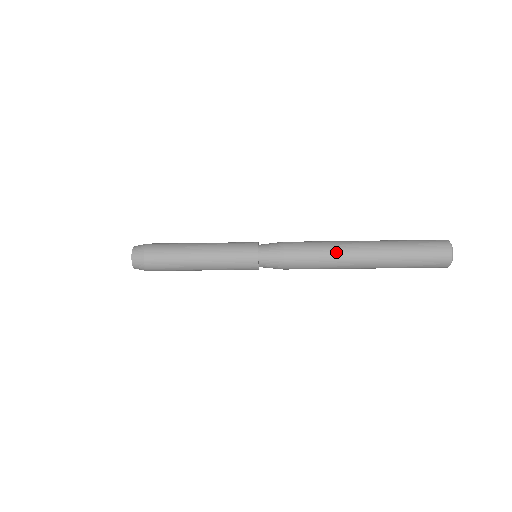
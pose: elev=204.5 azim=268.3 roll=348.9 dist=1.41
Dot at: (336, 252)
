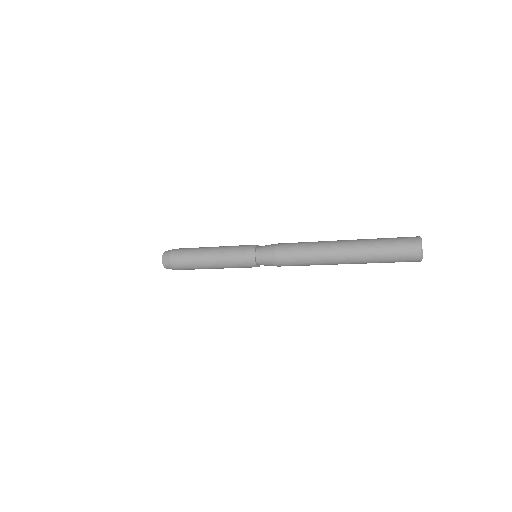
Dot at: (319, 264)
